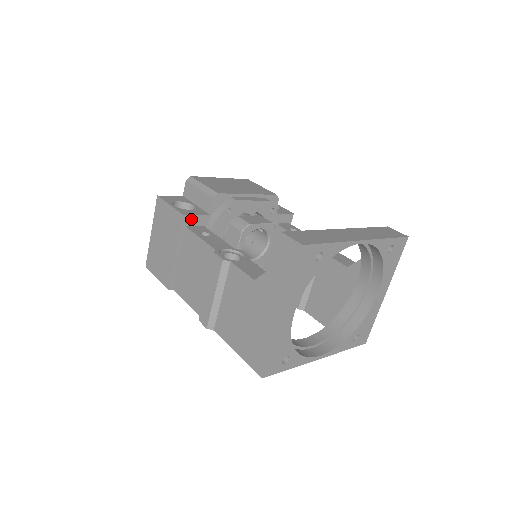
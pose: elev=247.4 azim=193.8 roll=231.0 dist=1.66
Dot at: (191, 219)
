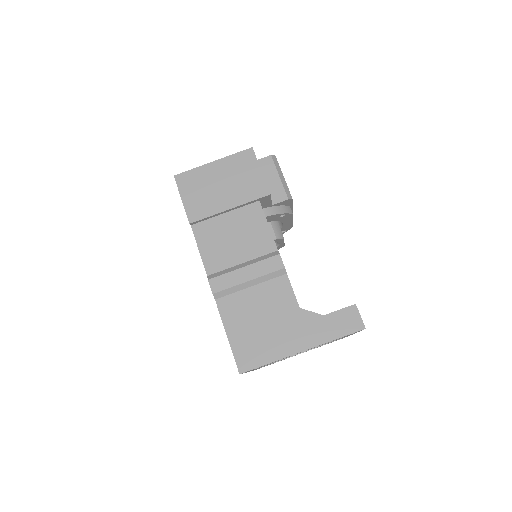
Dot at: (267, 199)
